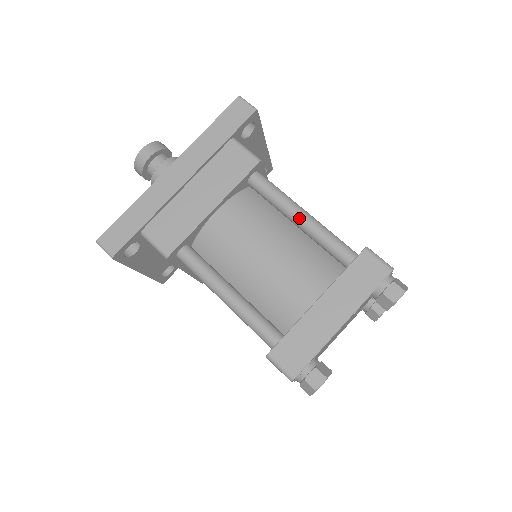
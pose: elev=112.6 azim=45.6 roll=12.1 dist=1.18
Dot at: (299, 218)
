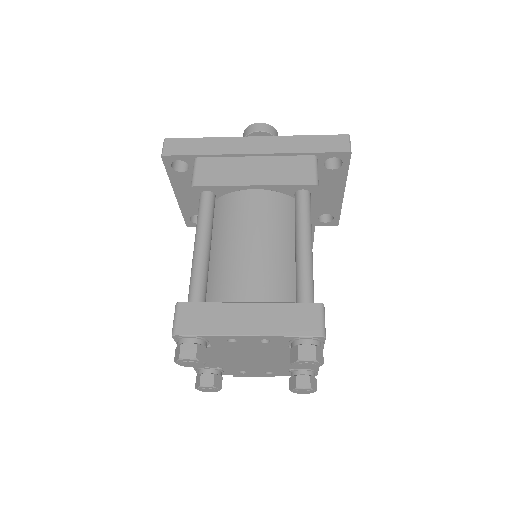
Dot at: (301, 244)
